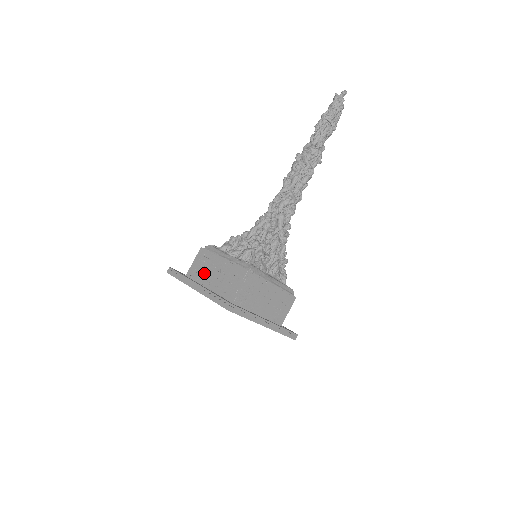
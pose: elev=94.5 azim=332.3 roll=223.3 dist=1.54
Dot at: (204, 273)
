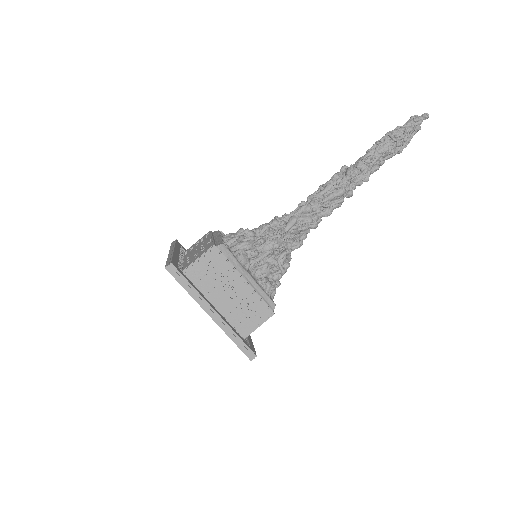
Dot at: (193, 249)
